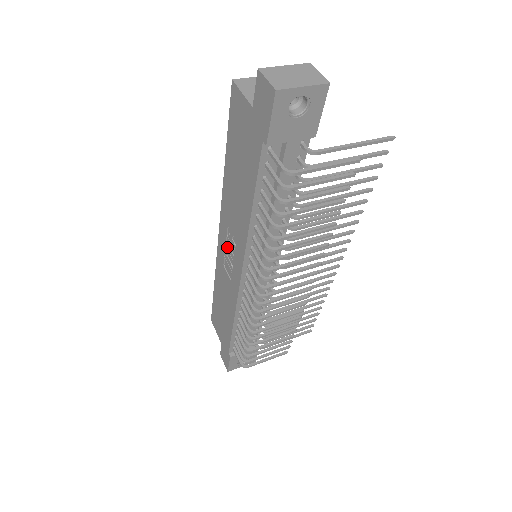
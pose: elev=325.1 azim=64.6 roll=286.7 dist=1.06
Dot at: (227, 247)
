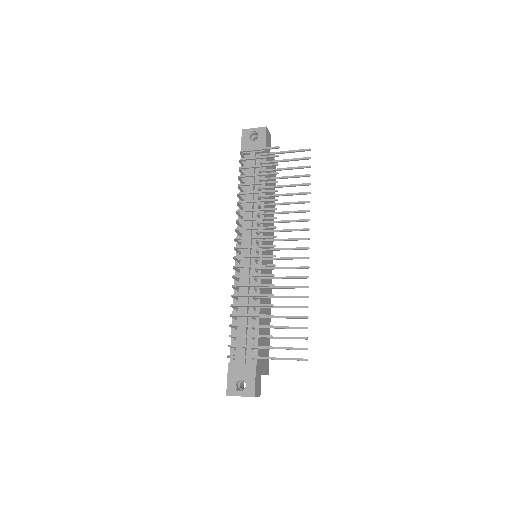
Dot at: occluded
